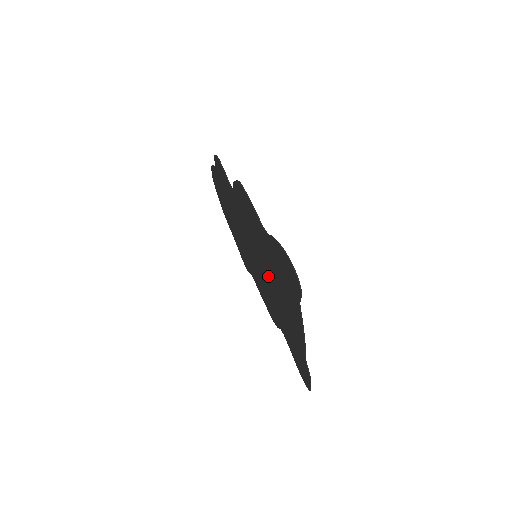
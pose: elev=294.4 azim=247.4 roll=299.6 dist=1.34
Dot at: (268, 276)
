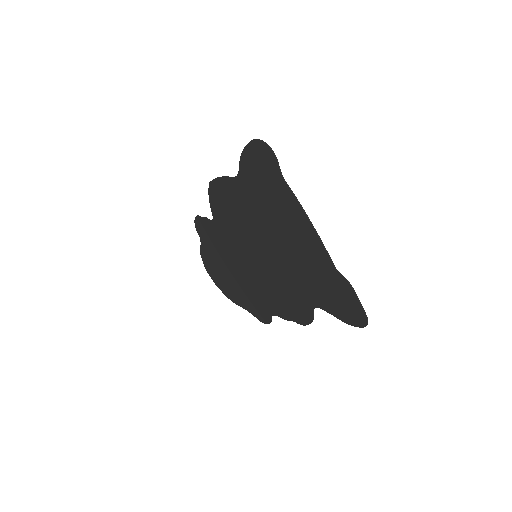
Dot at: (268, 245)
